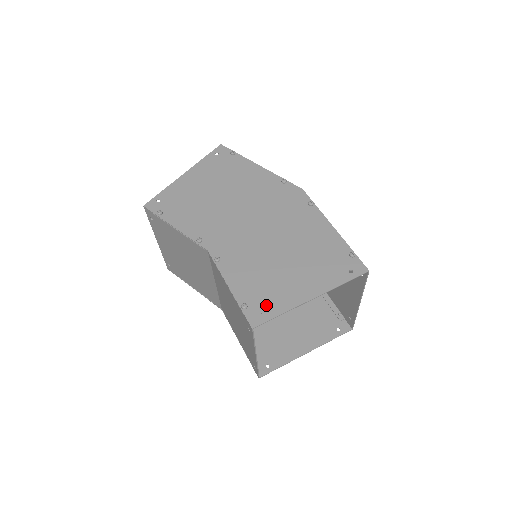
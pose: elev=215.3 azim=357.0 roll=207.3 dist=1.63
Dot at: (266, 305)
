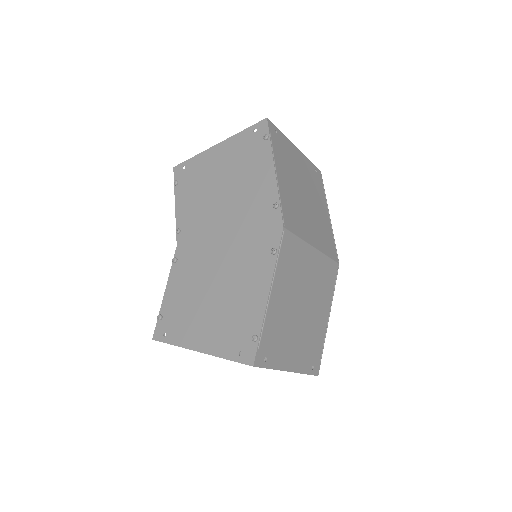
Dot at: (171, 328)
